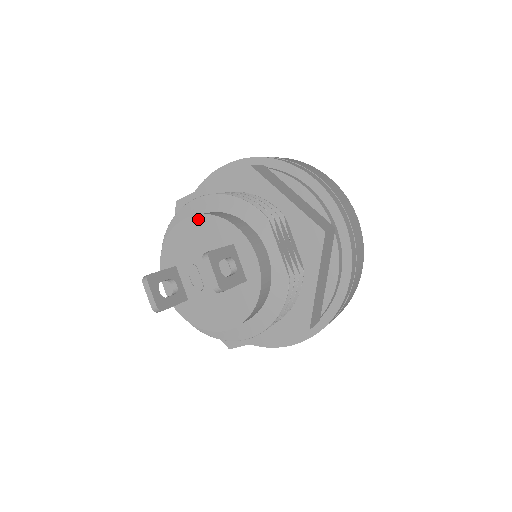
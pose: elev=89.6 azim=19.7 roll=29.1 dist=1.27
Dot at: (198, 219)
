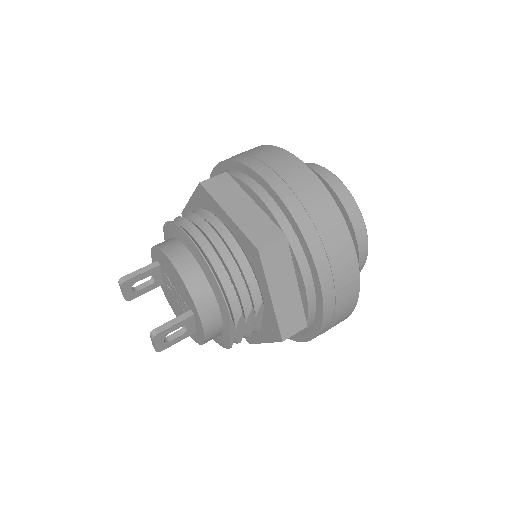
Dot at: (178, 274)
